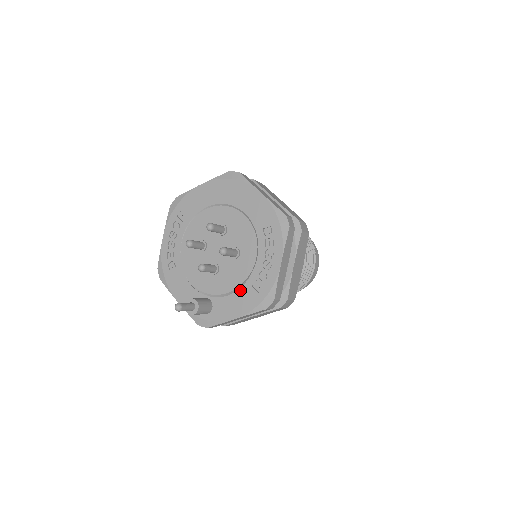
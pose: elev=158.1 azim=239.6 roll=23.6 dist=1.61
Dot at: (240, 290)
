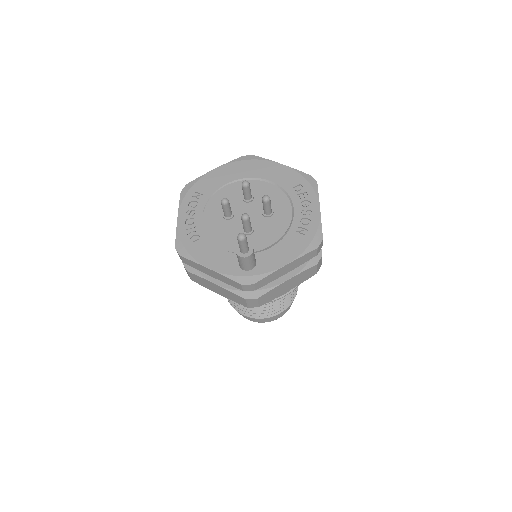
Dot at: (284, 239)
